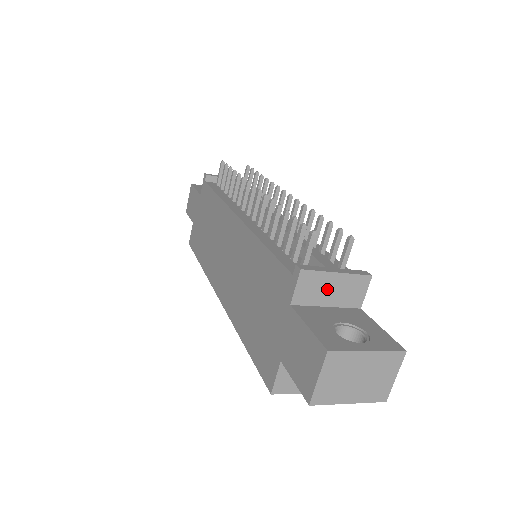
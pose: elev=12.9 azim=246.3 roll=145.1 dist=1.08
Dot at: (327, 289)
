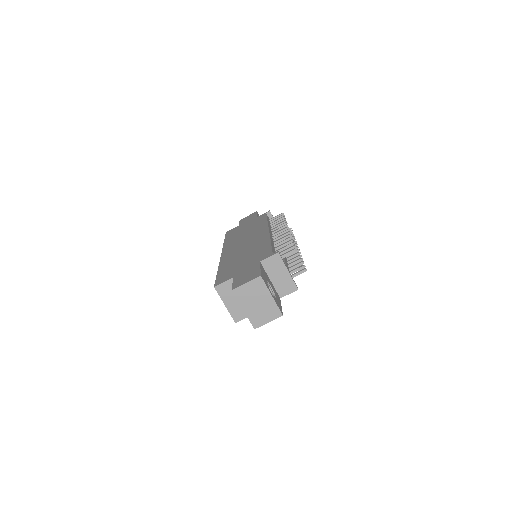
Dot at: (278, 273)
